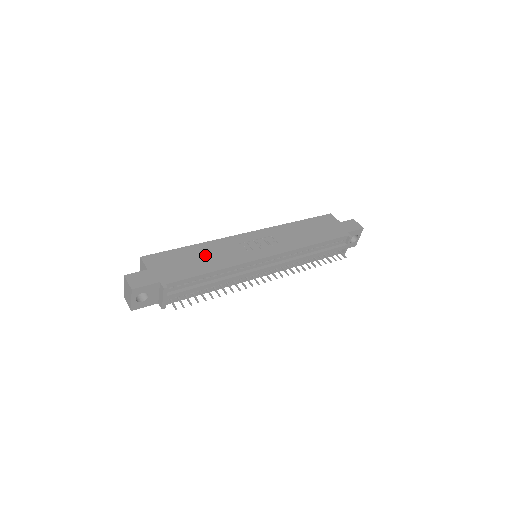
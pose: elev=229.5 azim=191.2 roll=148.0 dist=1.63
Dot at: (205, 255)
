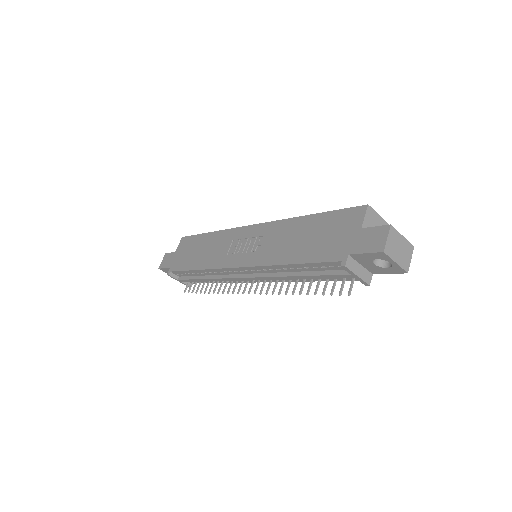
Dot at: (206, 248)
